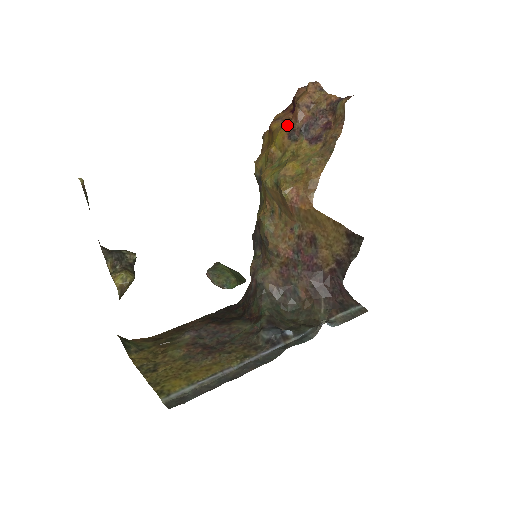
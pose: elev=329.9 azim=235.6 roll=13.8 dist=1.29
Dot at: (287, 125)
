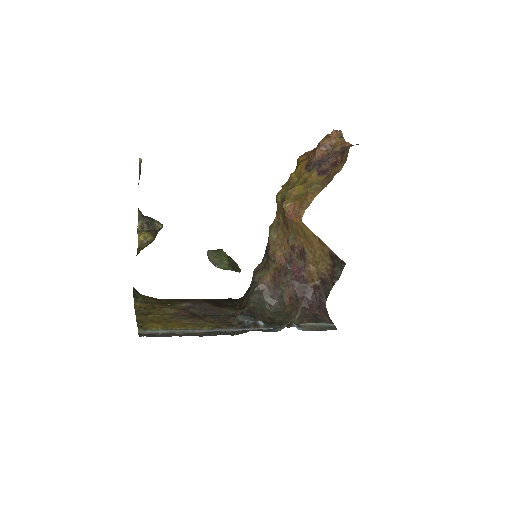
Dot at: (308, 159)
